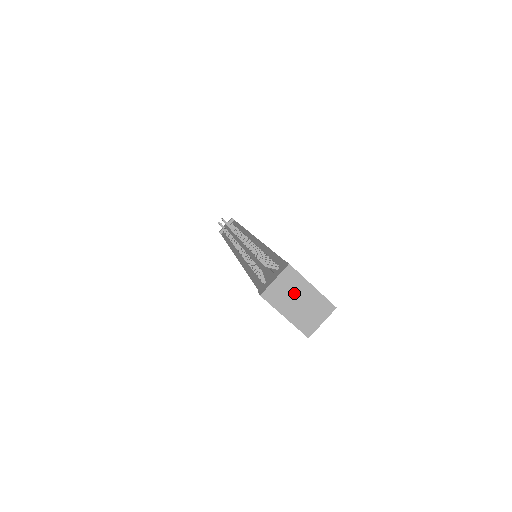
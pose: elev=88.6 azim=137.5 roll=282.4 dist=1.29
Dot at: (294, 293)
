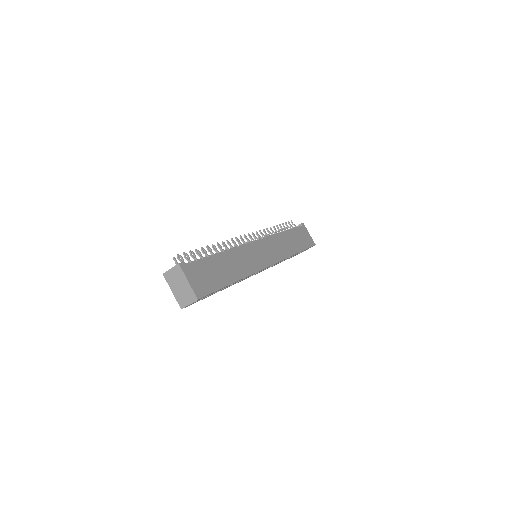
Dot at: (178, 281)
